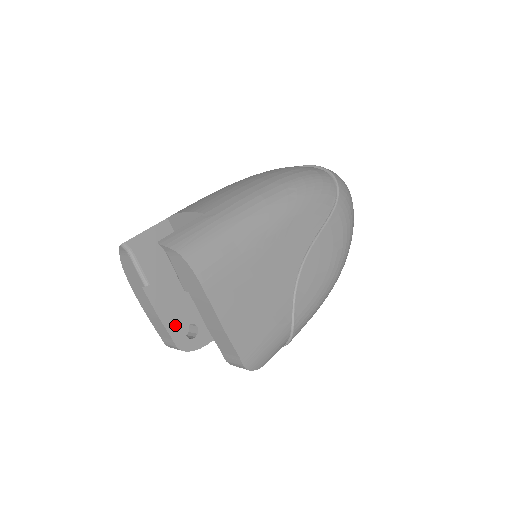
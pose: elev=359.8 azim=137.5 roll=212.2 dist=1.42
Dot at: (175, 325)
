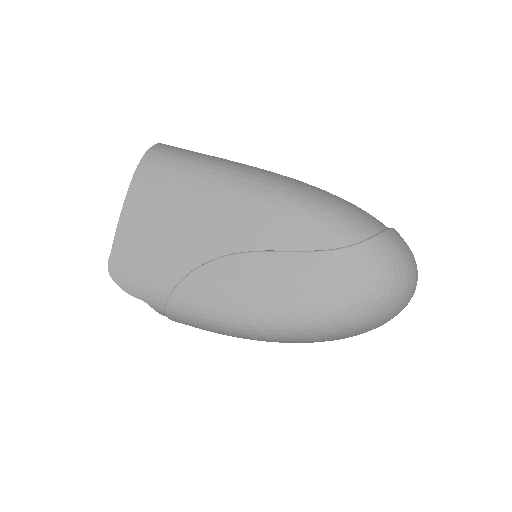
Dot at: occluded
